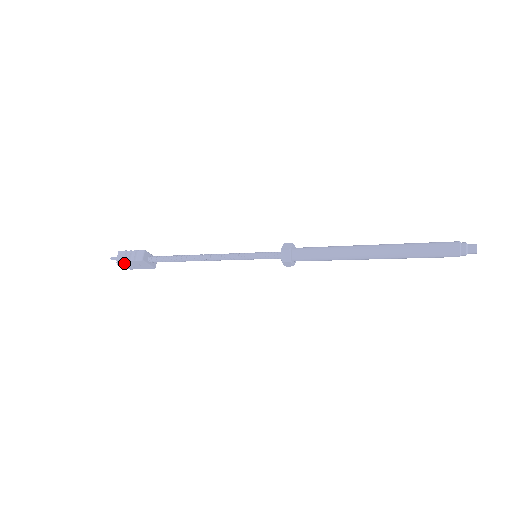
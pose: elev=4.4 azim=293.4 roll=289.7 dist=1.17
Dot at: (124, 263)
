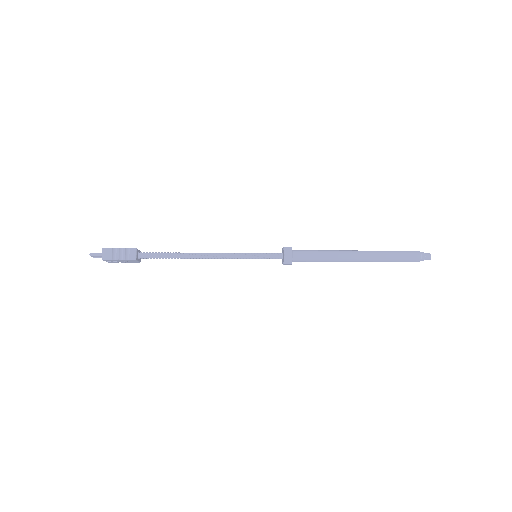
Dot at: (109, 260)
